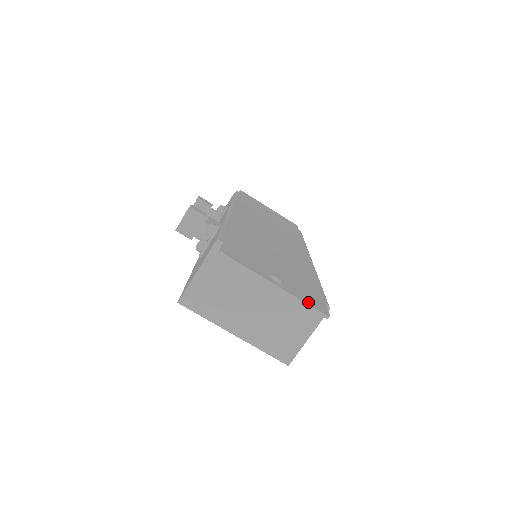
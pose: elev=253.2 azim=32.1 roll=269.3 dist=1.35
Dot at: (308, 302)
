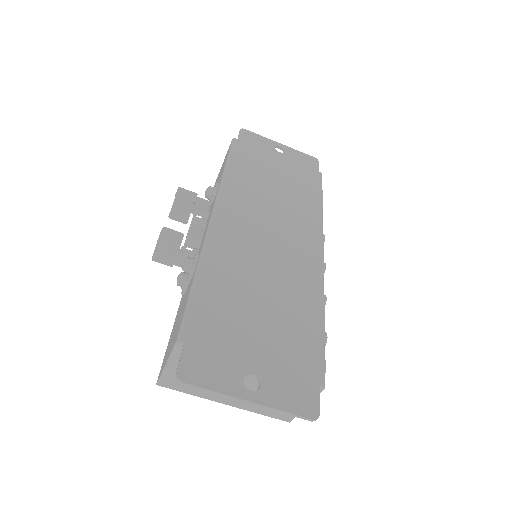
Dot at: (291, 406)
